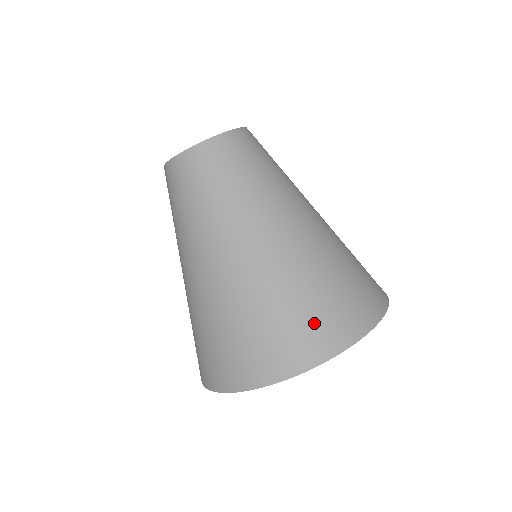
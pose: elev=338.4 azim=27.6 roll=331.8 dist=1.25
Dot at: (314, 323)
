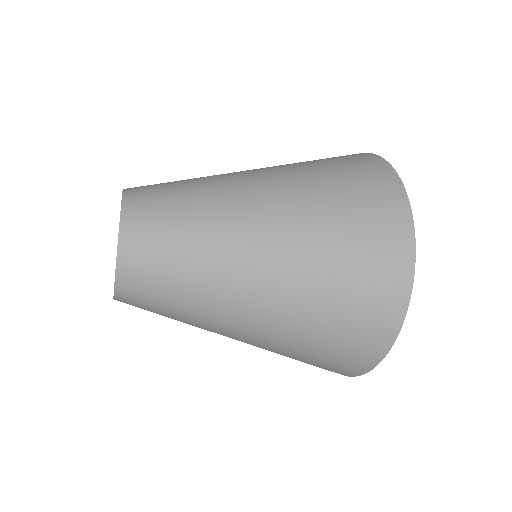
Dot at: (355, 334)
